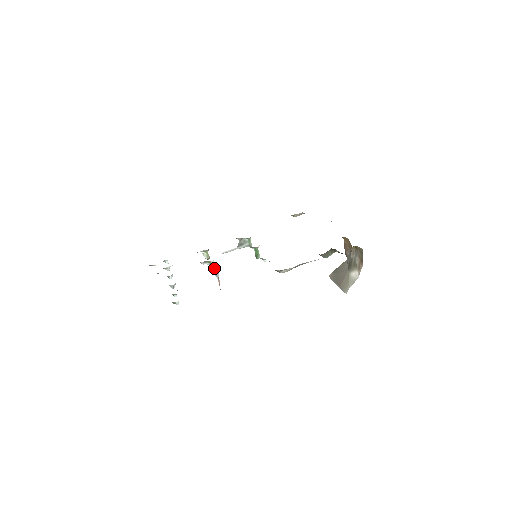
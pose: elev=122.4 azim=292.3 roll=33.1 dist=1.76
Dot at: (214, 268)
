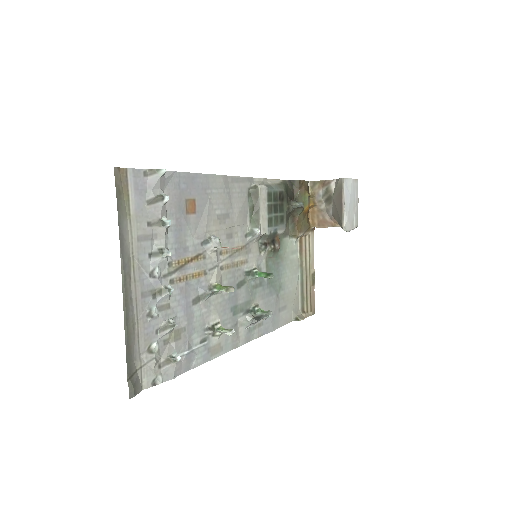
Dot at: (228, 287)
